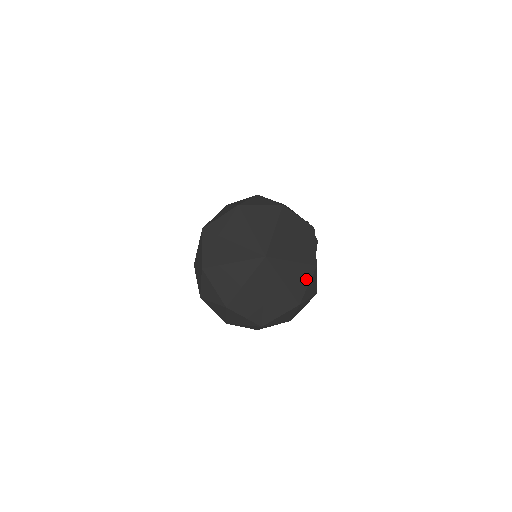
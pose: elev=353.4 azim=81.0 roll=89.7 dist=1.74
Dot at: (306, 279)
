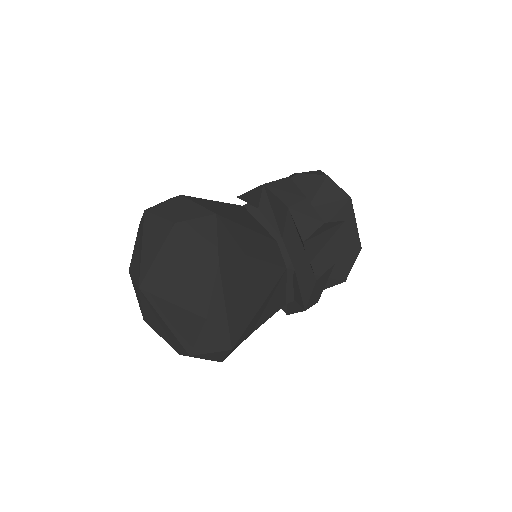
Dot at: (194, 330)
